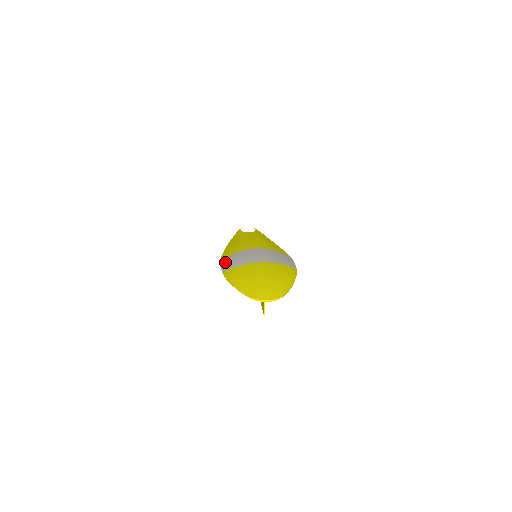
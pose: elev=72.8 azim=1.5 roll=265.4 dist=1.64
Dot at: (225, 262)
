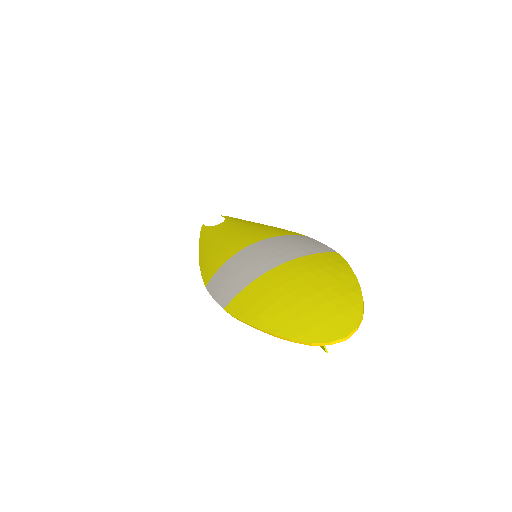
Dot at: (216, 287)
